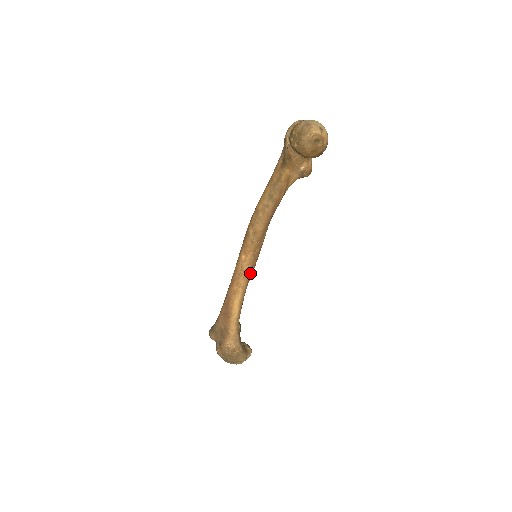
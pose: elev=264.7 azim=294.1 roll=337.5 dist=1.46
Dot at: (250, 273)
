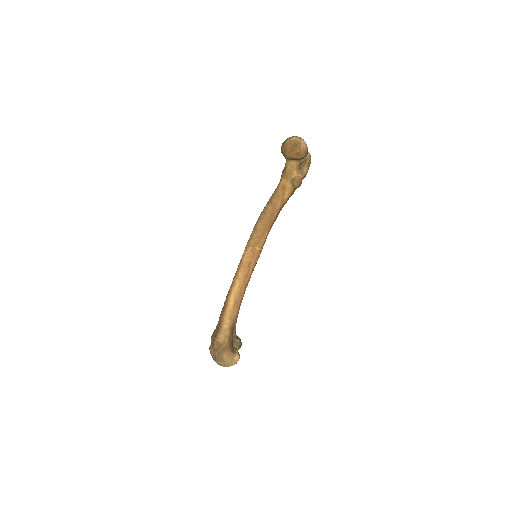
Dot at: (248, 270)
